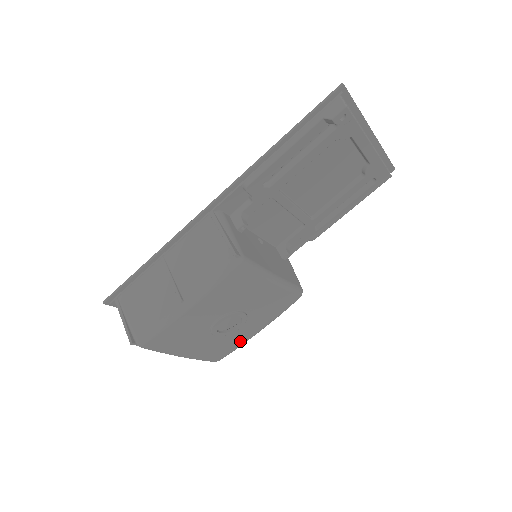
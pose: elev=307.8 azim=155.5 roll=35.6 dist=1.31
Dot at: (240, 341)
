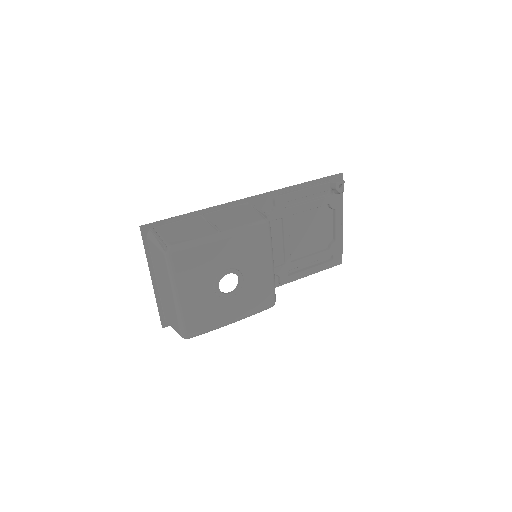
Dot at: (217, 320)
